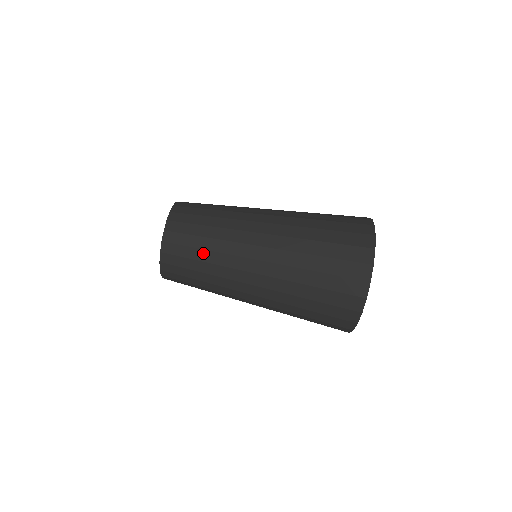
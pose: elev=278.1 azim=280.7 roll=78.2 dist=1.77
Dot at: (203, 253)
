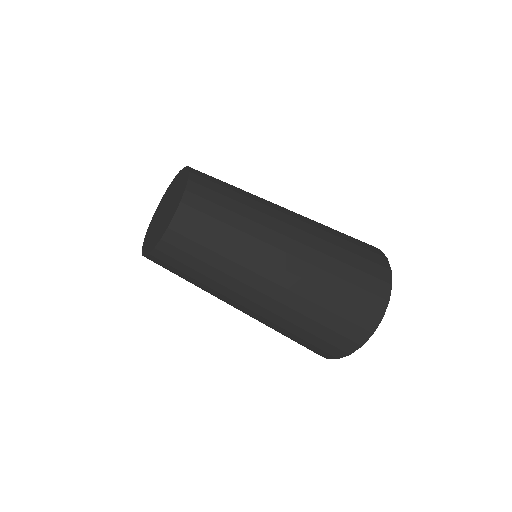
Dot at: (215, 257)
